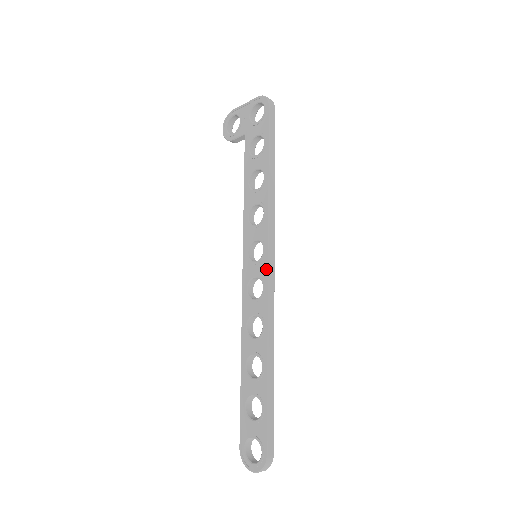
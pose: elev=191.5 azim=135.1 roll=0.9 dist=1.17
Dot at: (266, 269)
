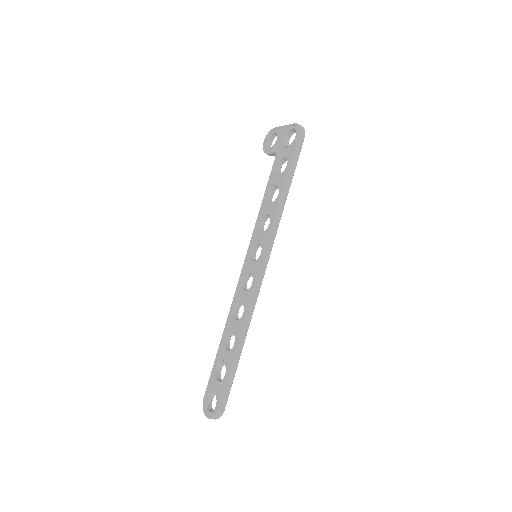
Dot at: (258, 269)
